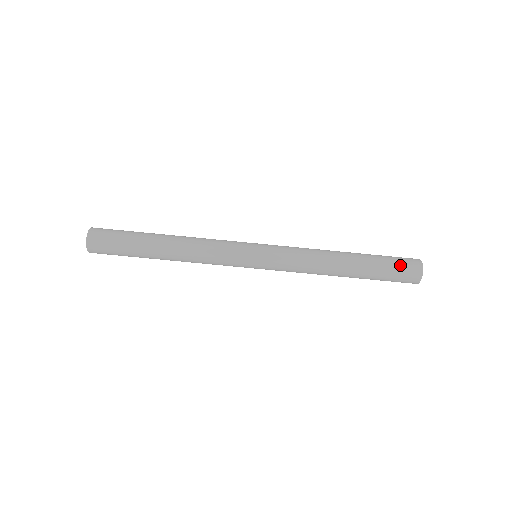
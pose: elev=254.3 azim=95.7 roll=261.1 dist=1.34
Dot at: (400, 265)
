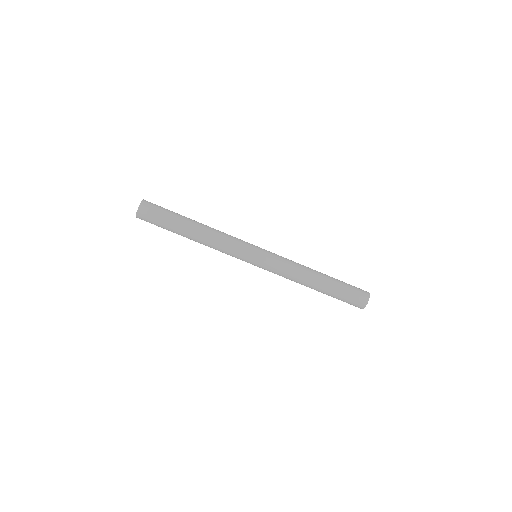
Dot at: (354, 287)
